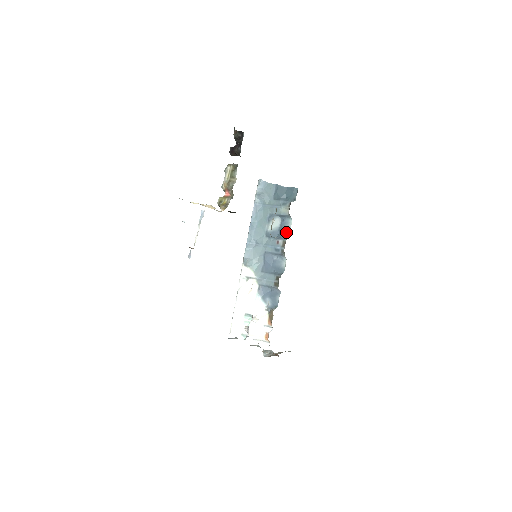
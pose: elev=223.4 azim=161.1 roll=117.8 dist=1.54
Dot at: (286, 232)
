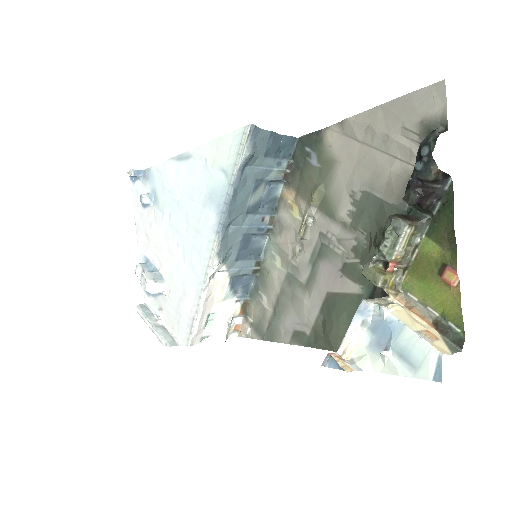
Dot at: (272, 202)
